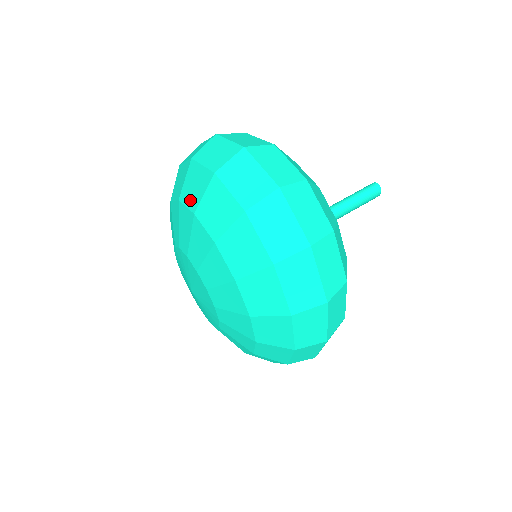
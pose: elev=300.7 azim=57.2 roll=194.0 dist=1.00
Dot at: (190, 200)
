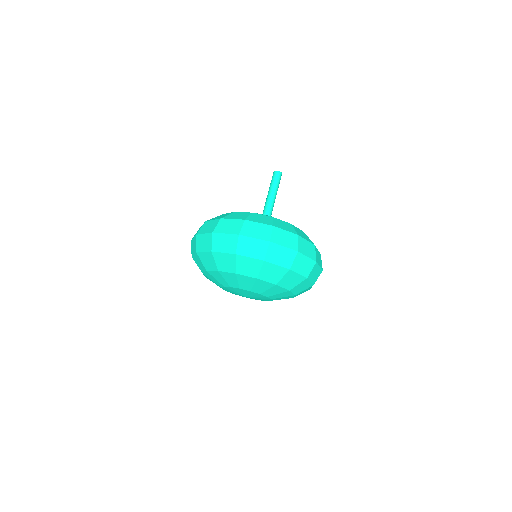
Dot at: (228, 269)
